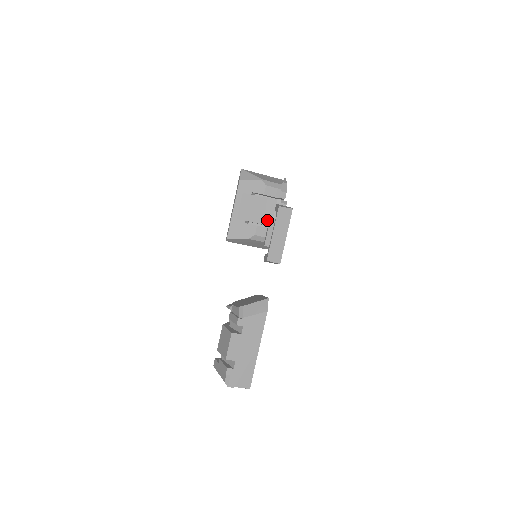
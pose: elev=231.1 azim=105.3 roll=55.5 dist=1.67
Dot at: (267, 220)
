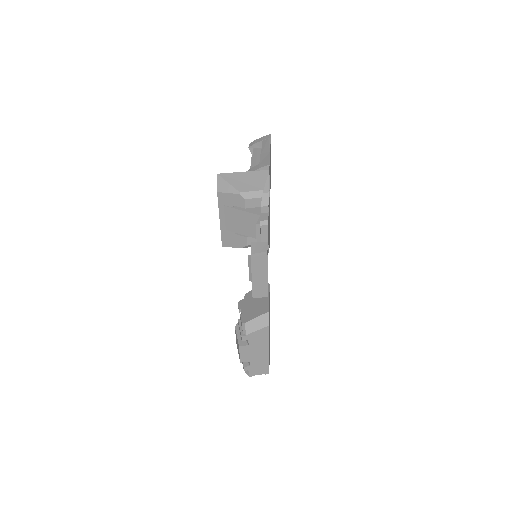
Dot at: (254, 234)
